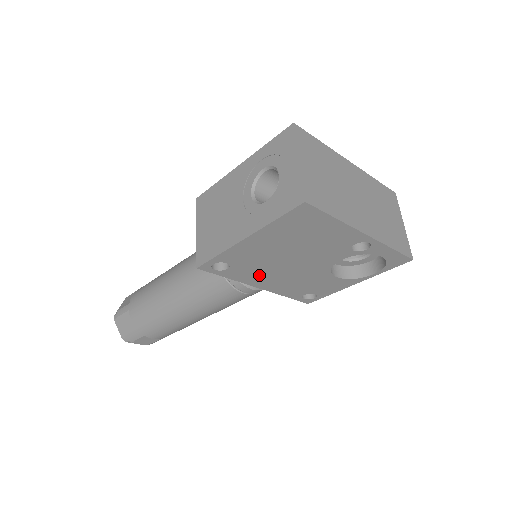
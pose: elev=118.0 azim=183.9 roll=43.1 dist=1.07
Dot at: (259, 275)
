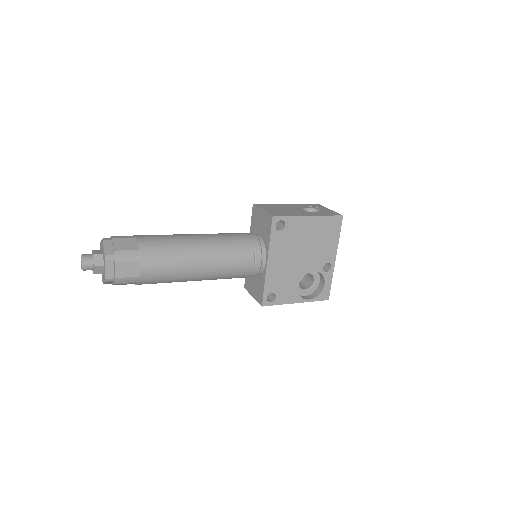
Dot at: (281, 250)
